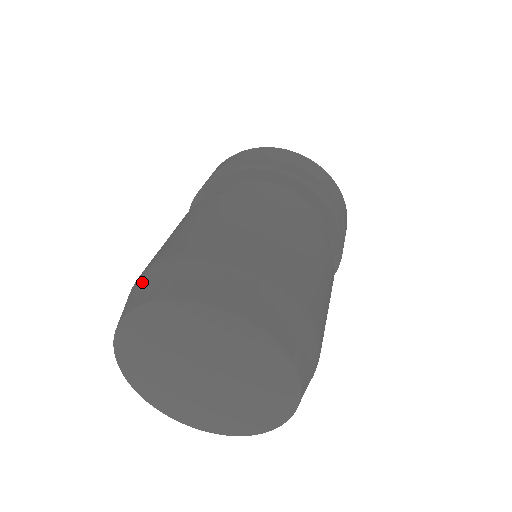
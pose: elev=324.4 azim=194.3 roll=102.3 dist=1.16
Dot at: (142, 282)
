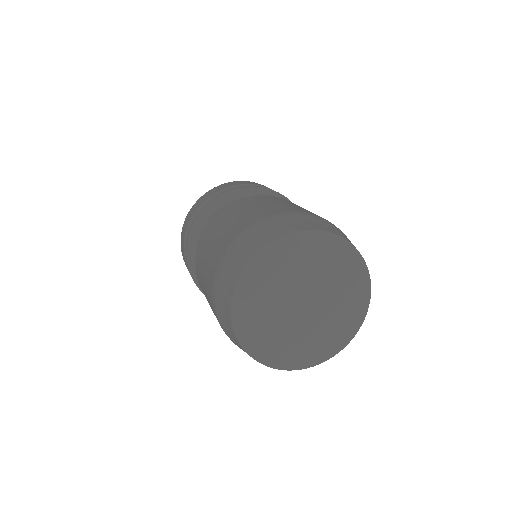
Dot at: (227, 265)
